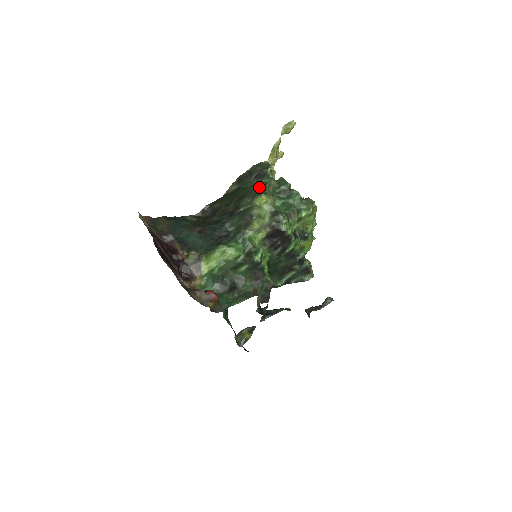
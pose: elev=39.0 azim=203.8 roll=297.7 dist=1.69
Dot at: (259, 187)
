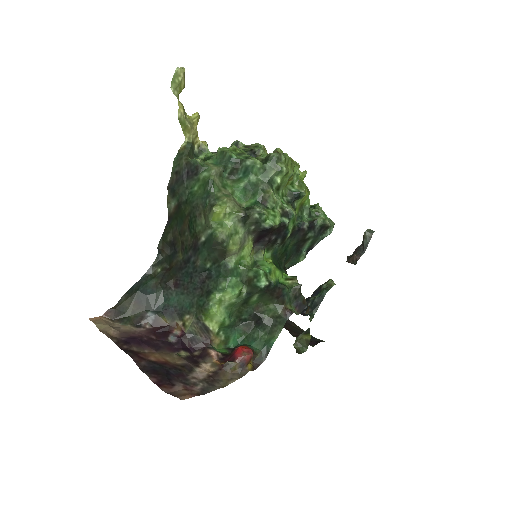
Dot at: (202, 191)
